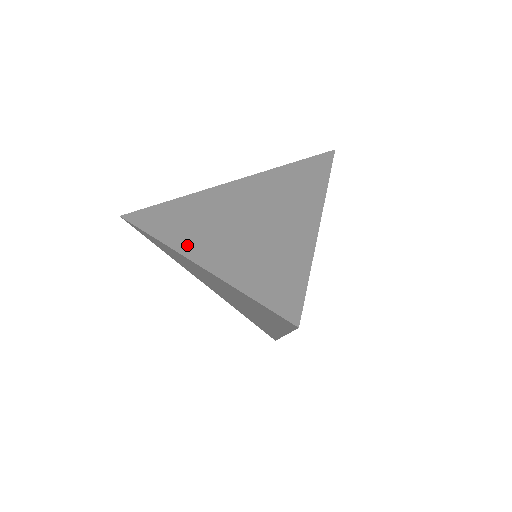
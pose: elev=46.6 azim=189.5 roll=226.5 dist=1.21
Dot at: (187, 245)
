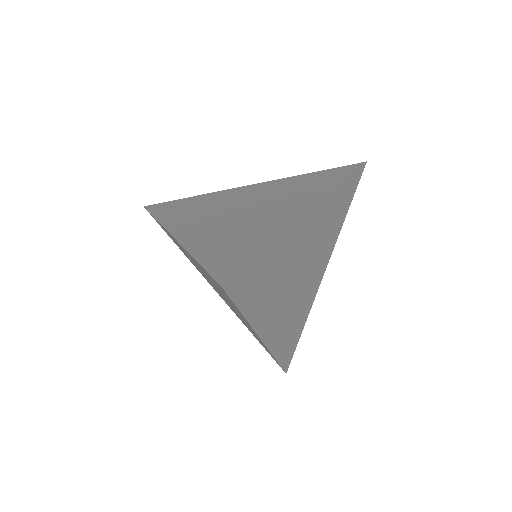
Dot at: (177, 225)
